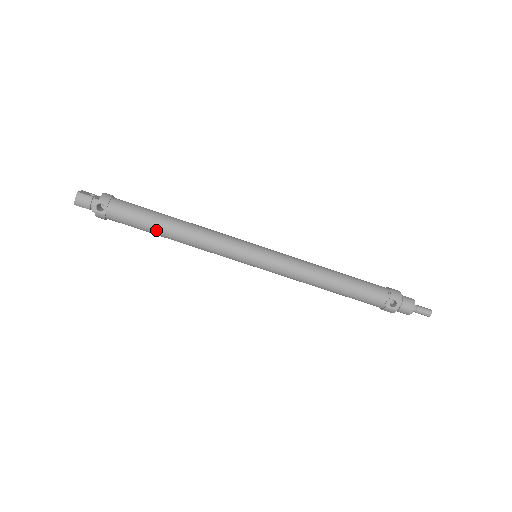
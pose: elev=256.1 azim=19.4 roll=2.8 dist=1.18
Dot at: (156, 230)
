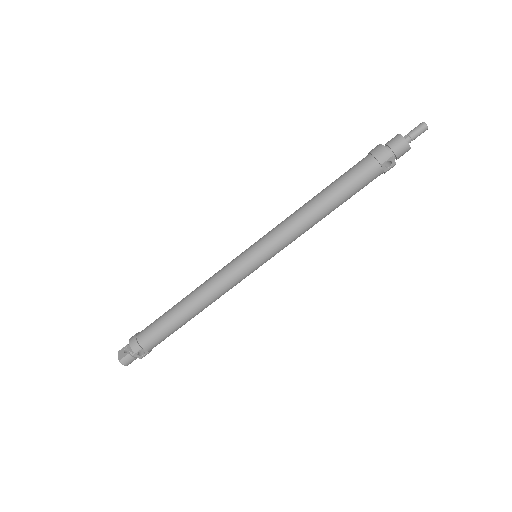
Dot at: (184, 324)
